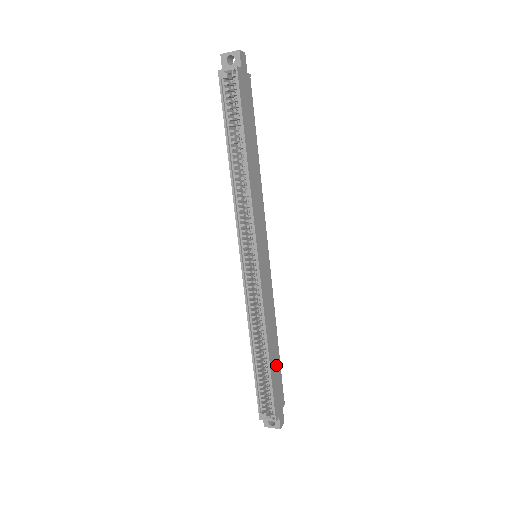
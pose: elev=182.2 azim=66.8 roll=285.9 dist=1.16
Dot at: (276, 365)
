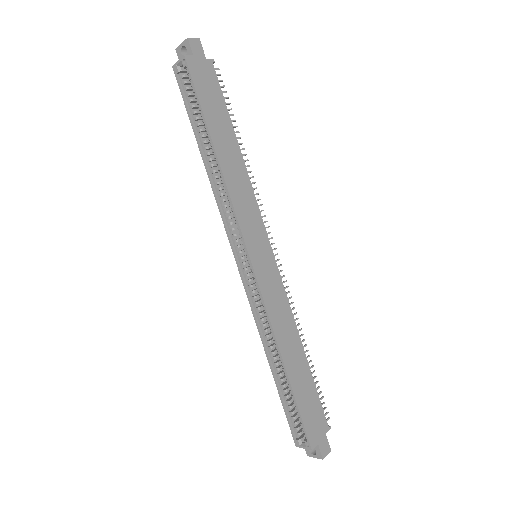
Dot at: (304, 381)
